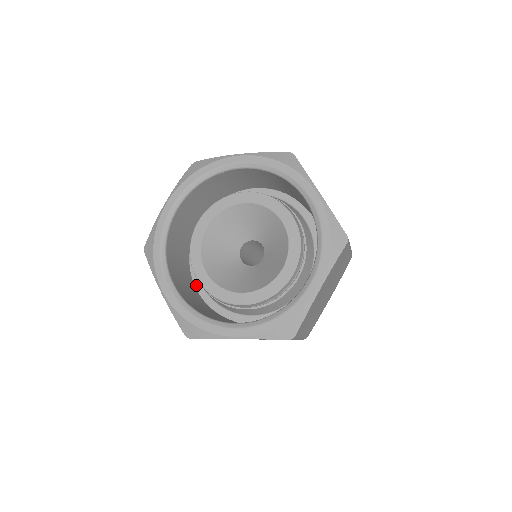
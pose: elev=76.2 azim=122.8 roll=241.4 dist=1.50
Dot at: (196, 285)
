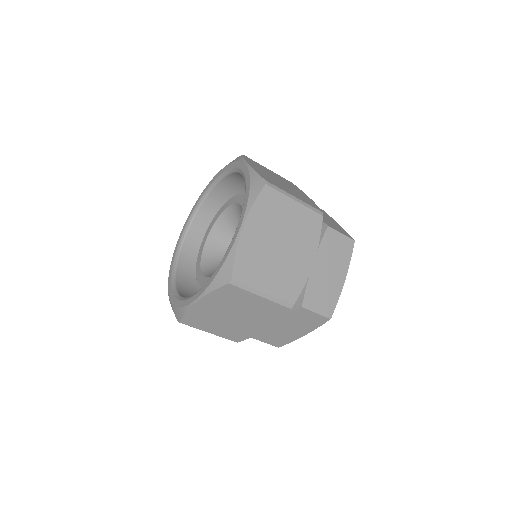
Dot at: occluded
